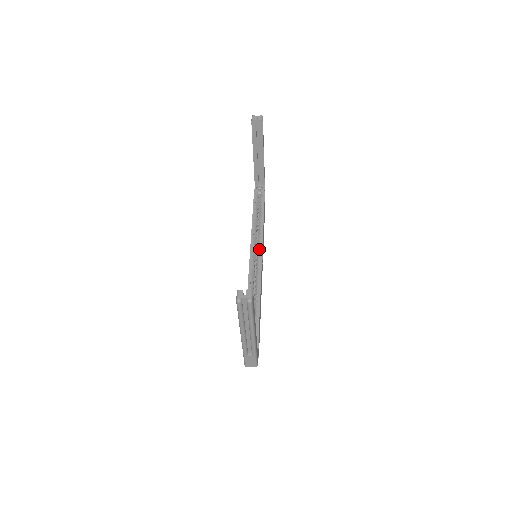
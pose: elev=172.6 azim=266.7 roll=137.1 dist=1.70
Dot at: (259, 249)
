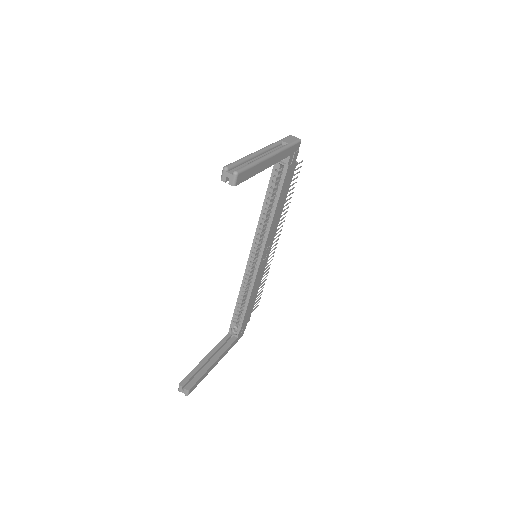
Dot at: (261, 249)
